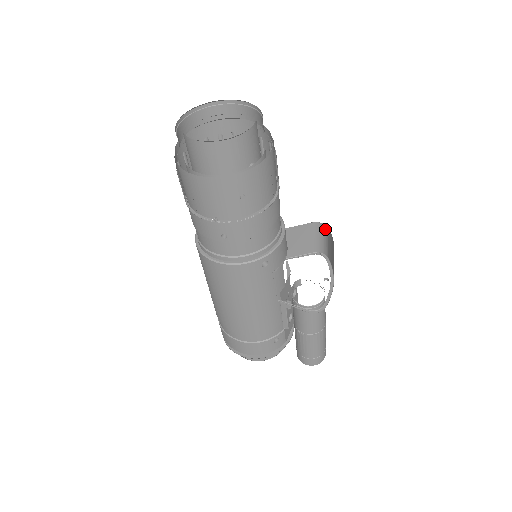
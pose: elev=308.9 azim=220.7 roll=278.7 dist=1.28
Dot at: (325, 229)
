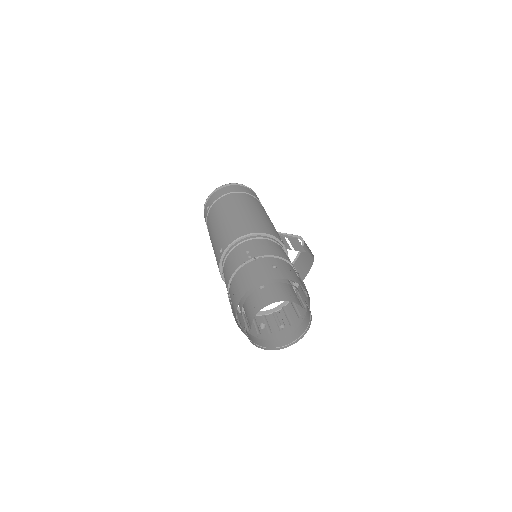
Dot at: (313, 255)
